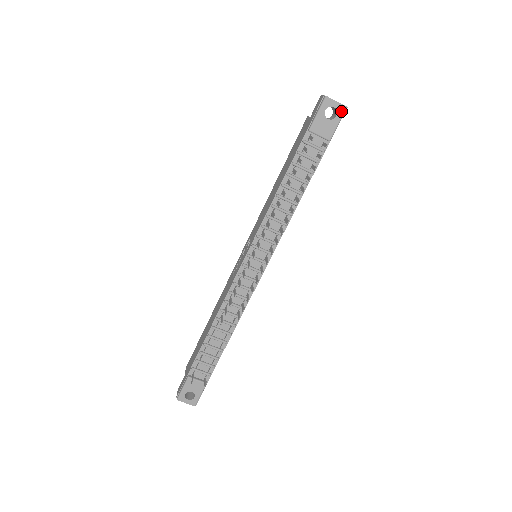
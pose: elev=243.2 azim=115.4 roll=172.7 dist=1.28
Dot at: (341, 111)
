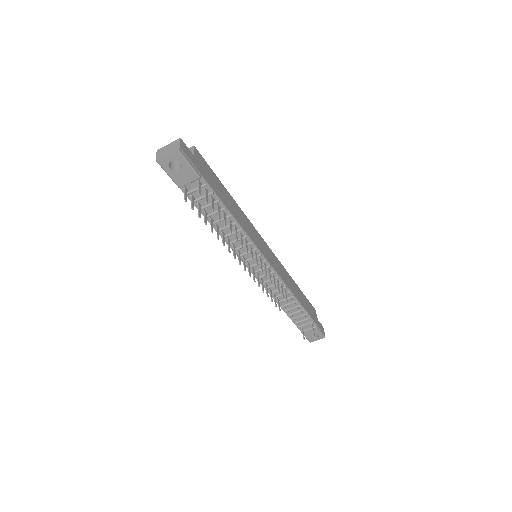
Dot at: (179, 157)
